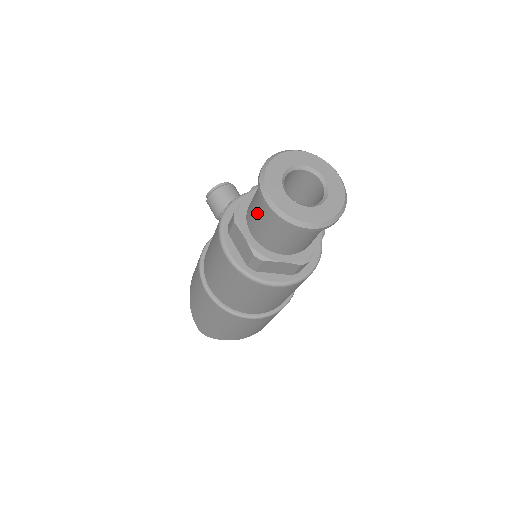
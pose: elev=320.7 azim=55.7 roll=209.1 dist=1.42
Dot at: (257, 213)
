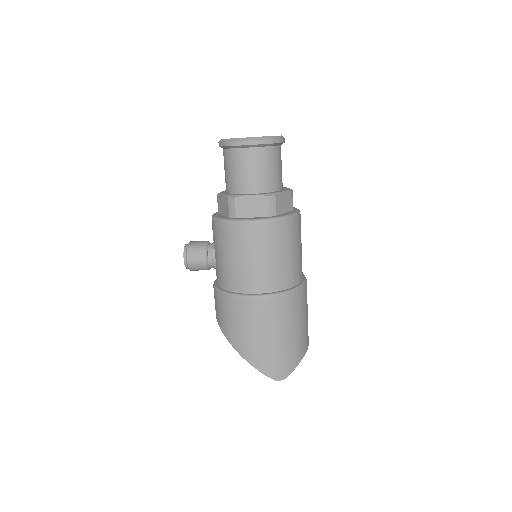
Dot at: (245, 168)
